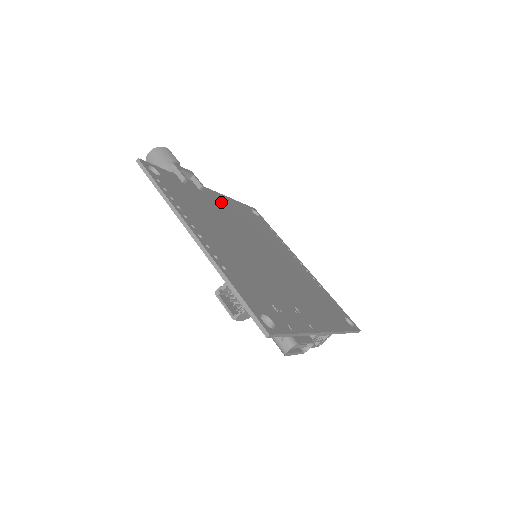
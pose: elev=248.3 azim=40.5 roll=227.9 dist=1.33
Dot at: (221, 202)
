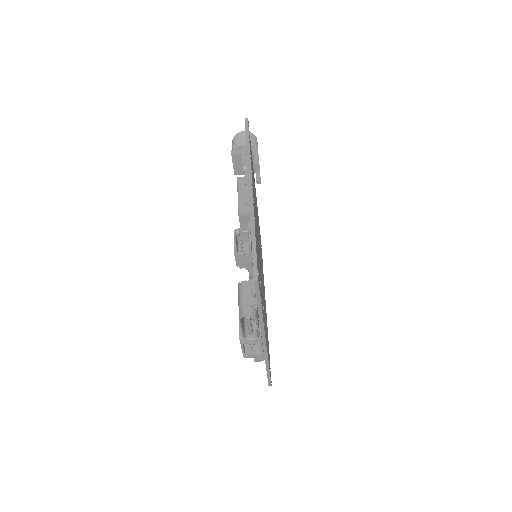
Dot at: occluded
